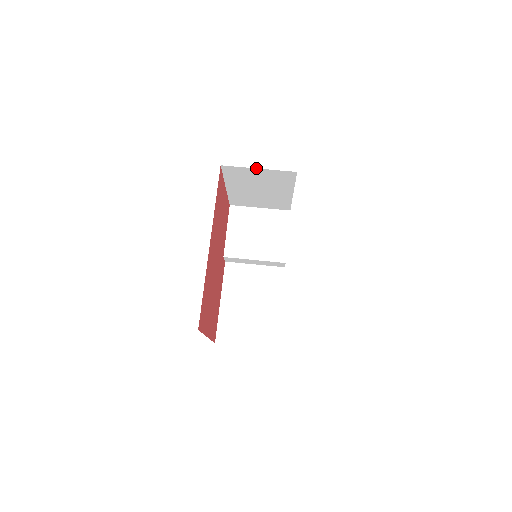
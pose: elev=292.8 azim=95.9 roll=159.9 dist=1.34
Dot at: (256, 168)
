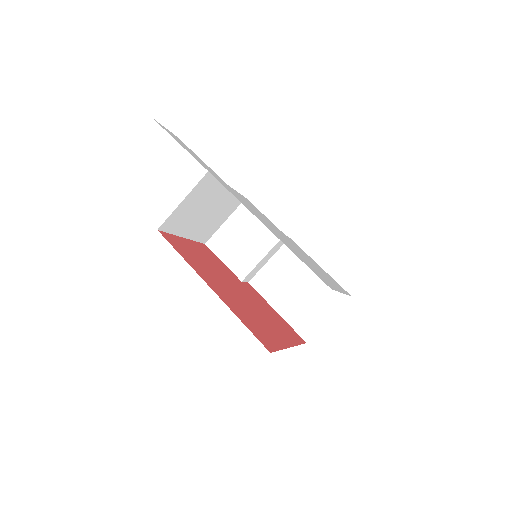
Dot at: (180, 203)
